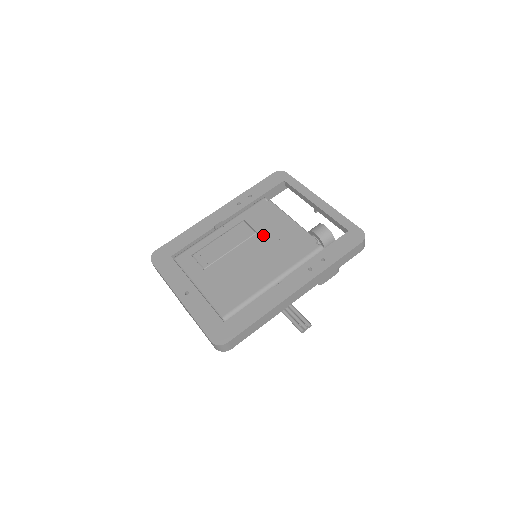
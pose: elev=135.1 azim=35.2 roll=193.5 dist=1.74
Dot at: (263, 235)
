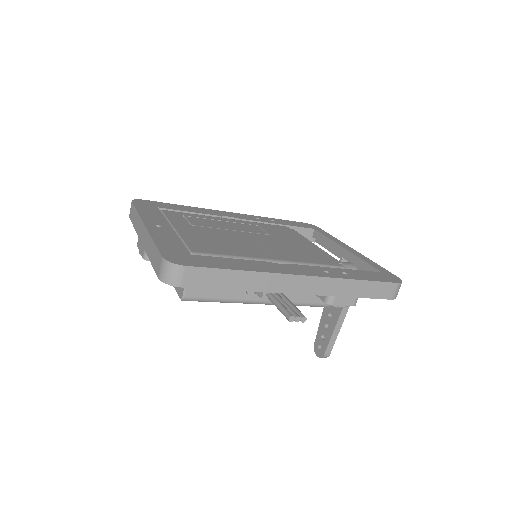
Dot at: (276, 238)
